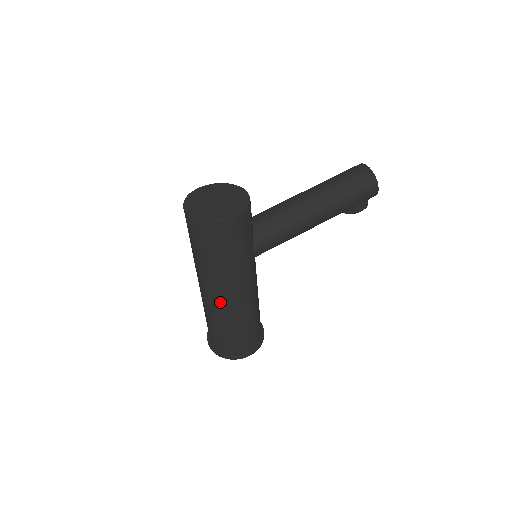
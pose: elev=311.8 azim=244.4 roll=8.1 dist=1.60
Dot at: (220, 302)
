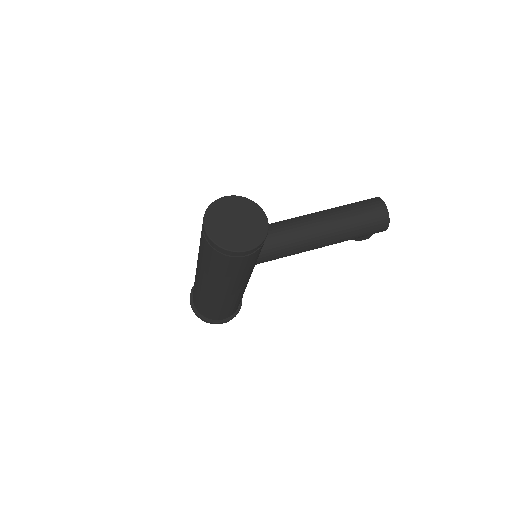
Dot at: (213, 292)
